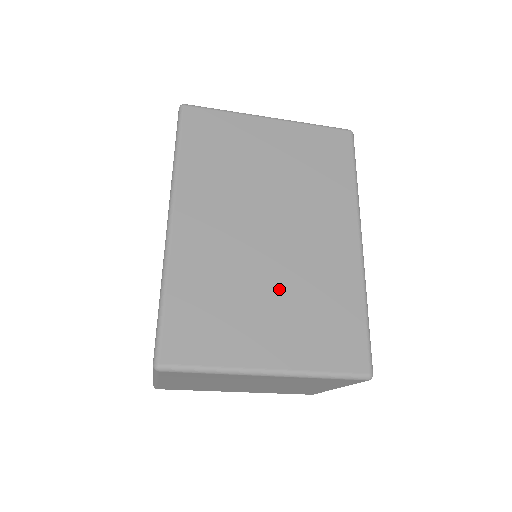
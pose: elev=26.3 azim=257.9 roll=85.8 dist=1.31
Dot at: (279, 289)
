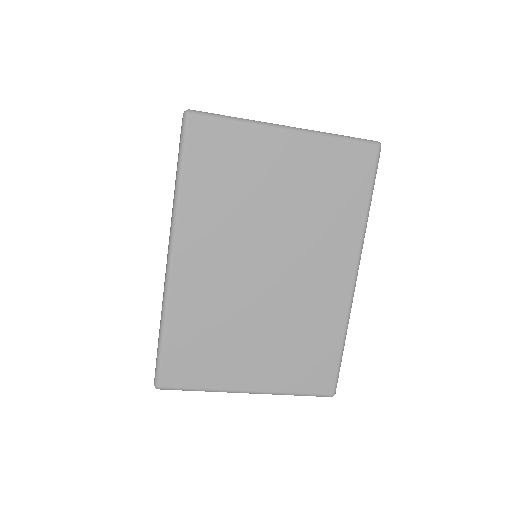
Dot at: (267, 326)
